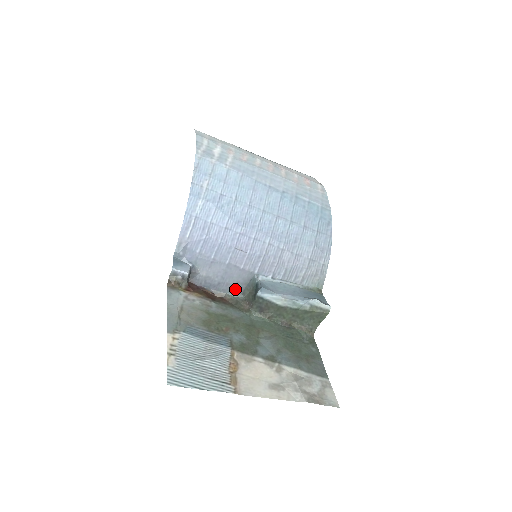
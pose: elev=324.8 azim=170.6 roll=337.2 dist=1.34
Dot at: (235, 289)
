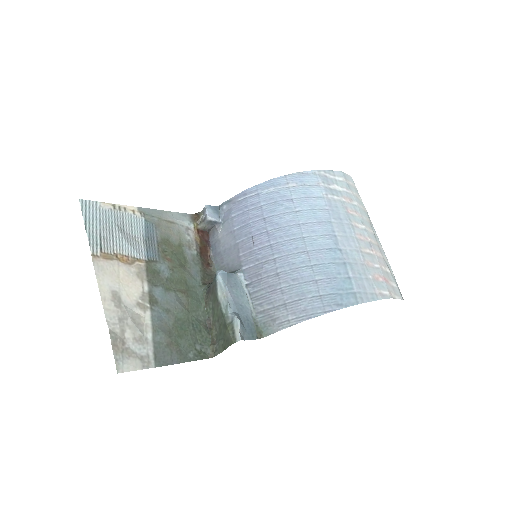
Dot at: (222, 268)
